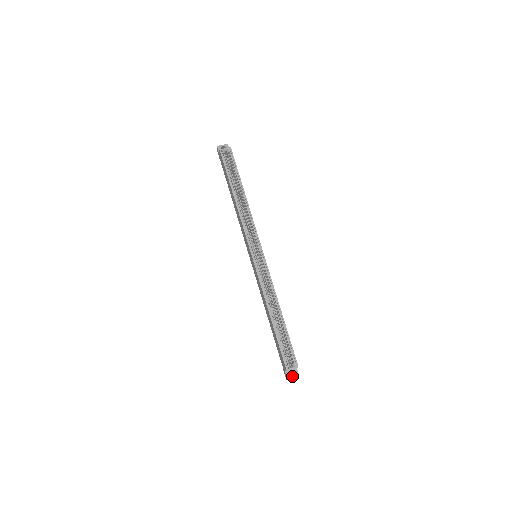
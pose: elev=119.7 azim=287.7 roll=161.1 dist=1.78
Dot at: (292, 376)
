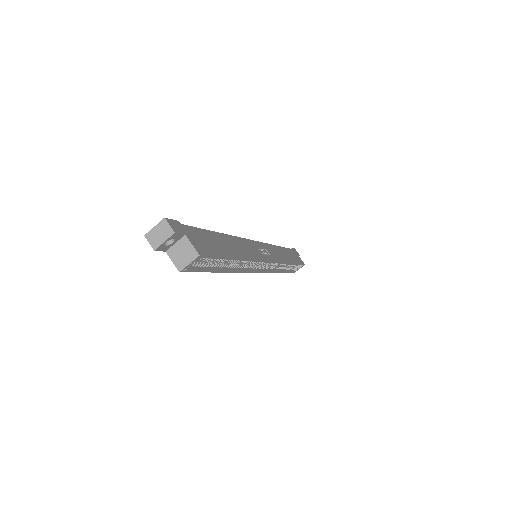
Dot at: occluded
